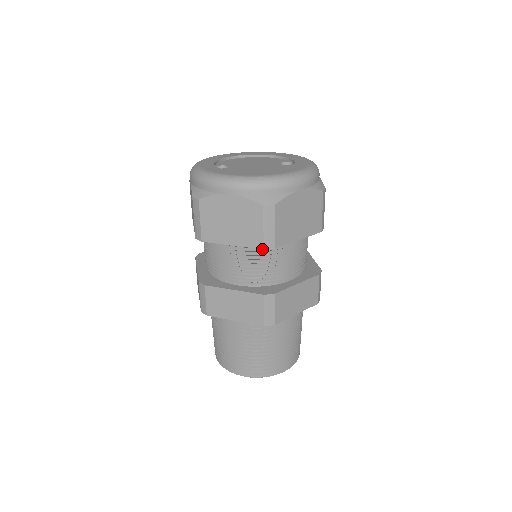
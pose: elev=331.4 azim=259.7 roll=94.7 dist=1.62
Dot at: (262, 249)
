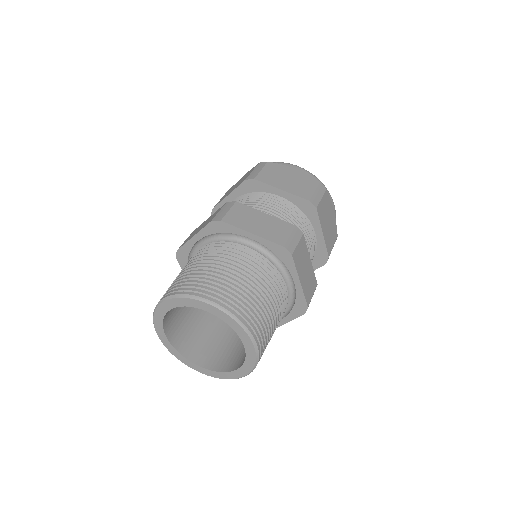
Dot at: (249, 197)
